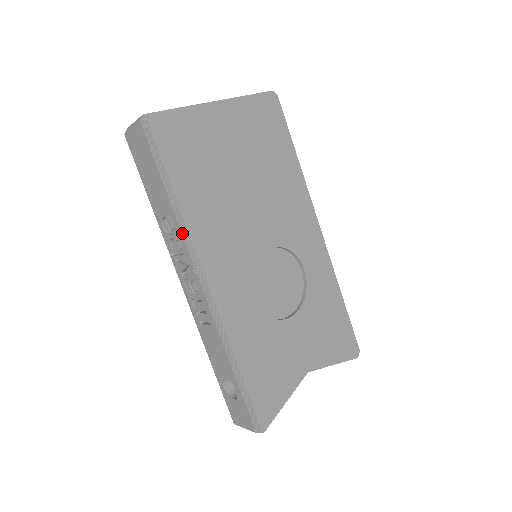
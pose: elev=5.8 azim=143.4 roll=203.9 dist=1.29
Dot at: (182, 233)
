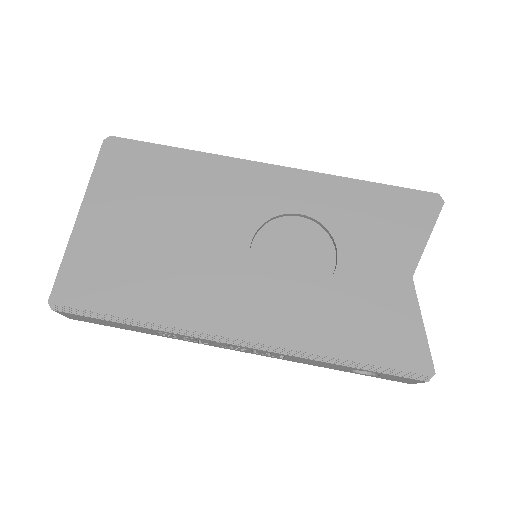
Dot at: (175, 333)
